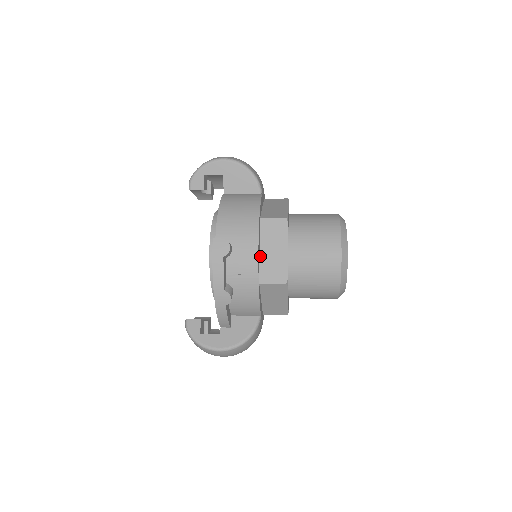
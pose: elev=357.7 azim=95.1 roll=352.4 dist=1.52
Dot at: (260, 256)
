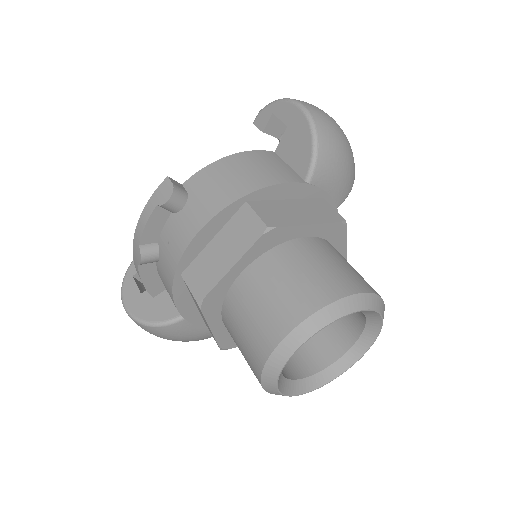
Dot at: (208, 245)
